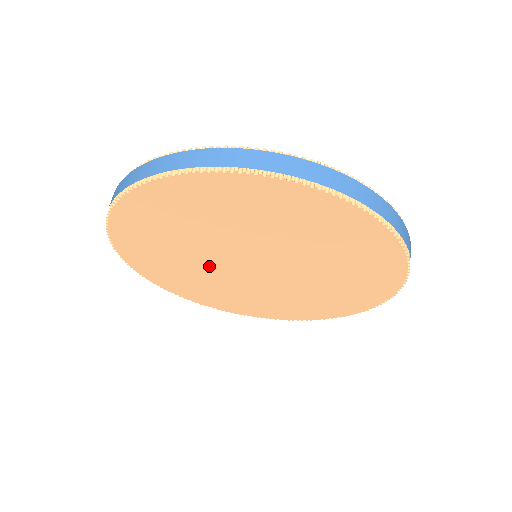
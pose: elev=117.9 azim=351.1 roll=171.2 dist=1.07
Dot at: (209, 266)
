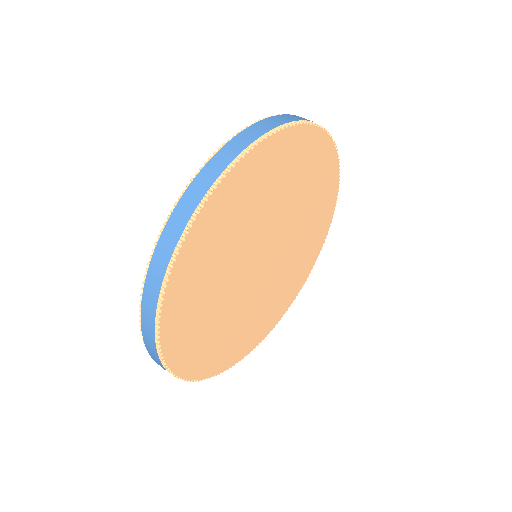
Dot at: (235, 275)
